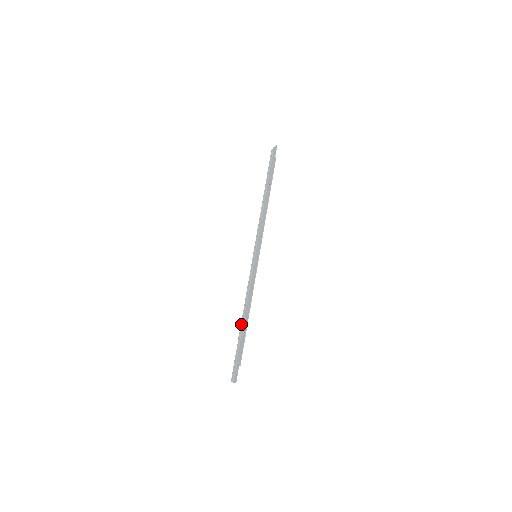
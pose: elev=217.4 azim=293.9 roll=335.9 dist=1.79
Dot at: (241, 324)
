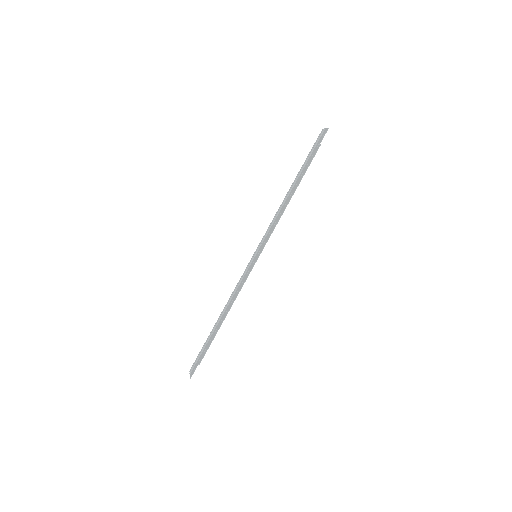
Dot at: (217, 320)
